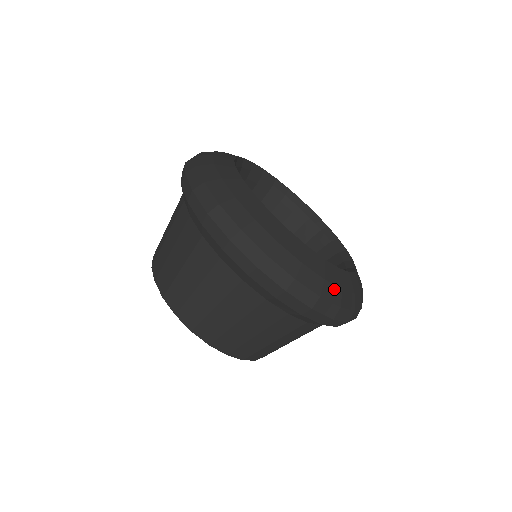
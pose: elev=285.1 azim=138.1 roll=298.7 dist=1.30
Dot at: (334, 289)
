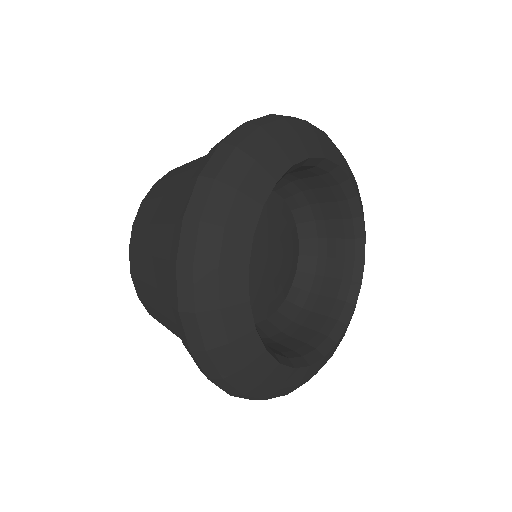
Dot at: (232, 360)
